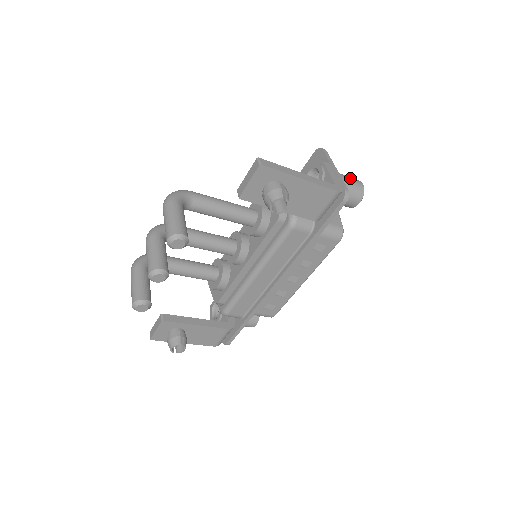
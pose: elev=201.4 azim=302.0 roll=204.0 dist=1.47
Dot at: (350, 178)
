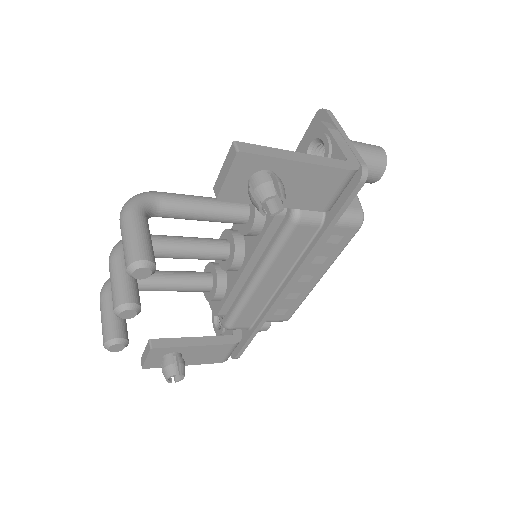
Dot at: (366, 145)
